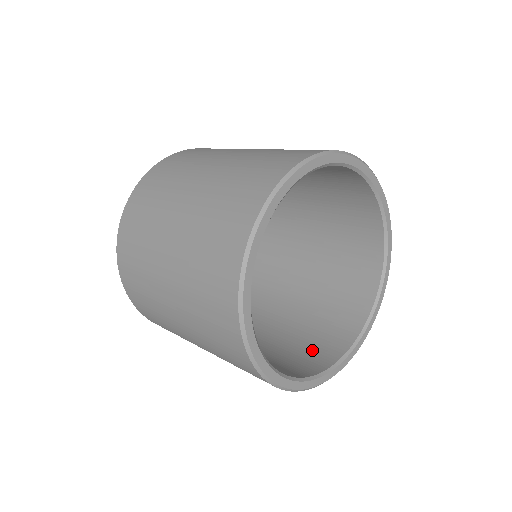
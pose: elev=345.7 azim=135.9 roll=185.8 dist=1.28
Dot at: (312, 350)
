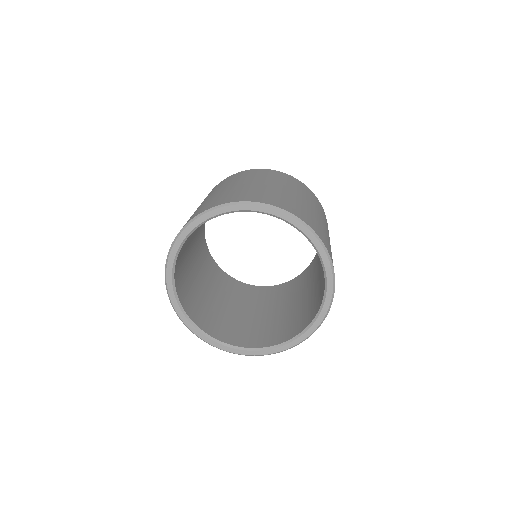
Dot at: (278, 332)
